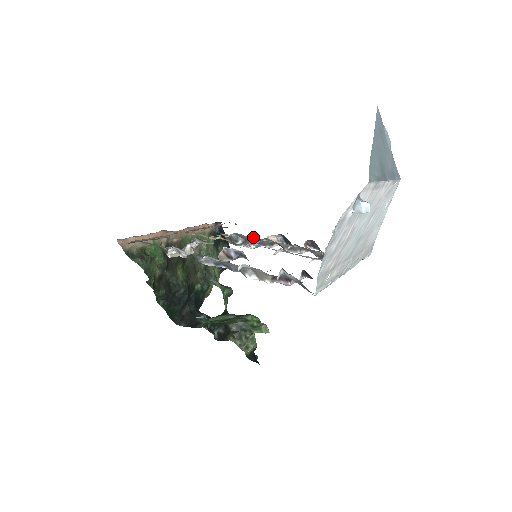
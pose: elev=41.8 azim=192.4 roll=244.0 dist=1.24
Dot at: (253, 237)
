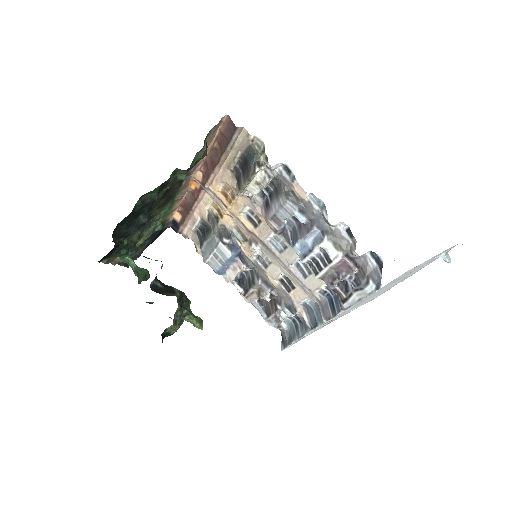
Dot at: (243, 248)
